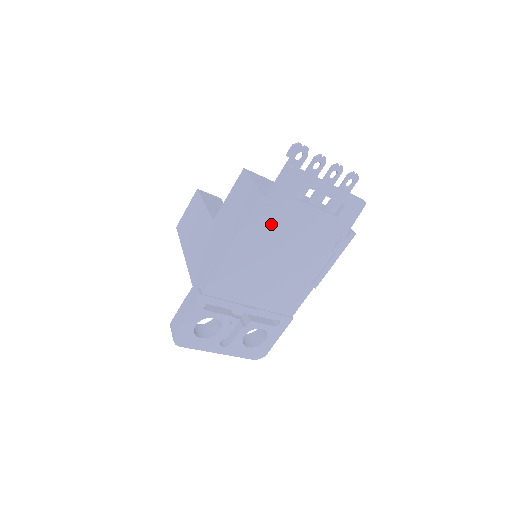
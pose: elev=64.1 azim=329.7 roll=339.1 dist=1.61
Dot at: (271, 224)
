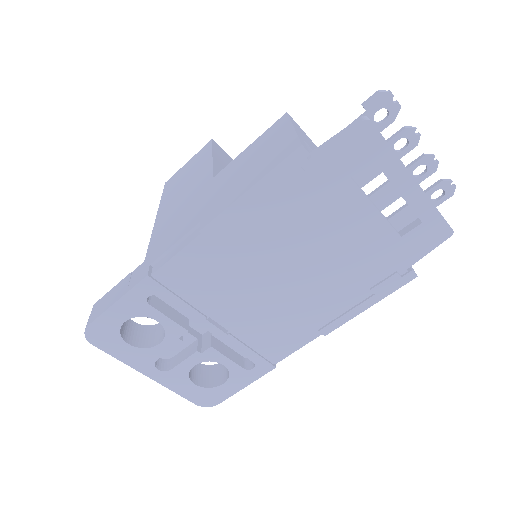
Dot at: (297, 205)
